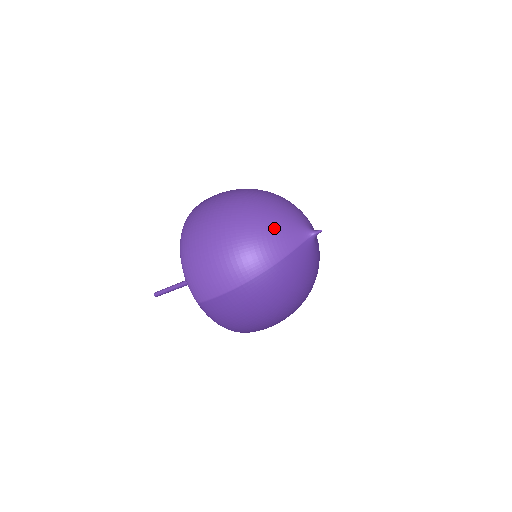
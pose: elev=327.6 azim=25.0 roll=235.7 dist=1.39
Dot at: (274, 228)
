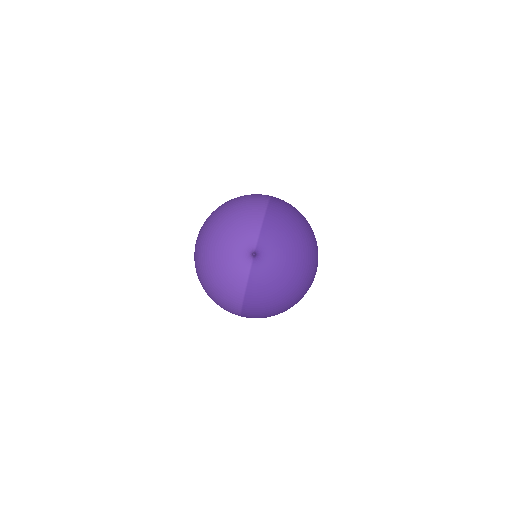
Dot at: (224, 272)
